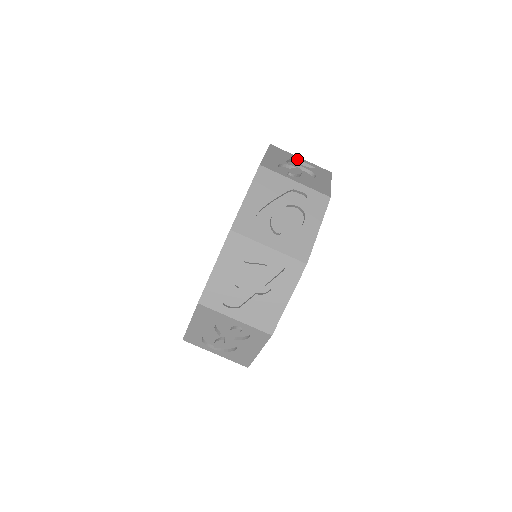
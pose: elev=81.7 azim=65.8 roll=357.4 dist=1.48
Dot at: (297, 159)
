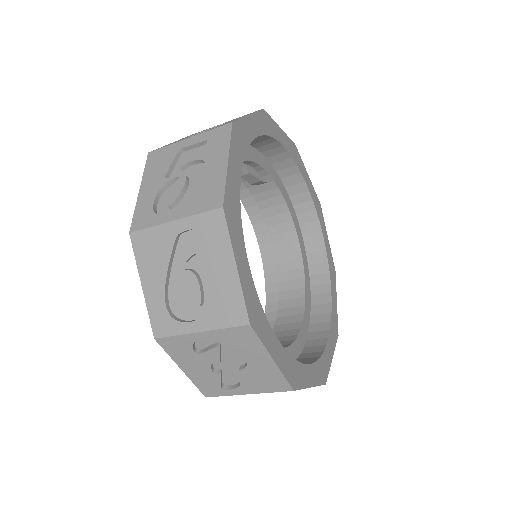
Dot at: (182, 148)
